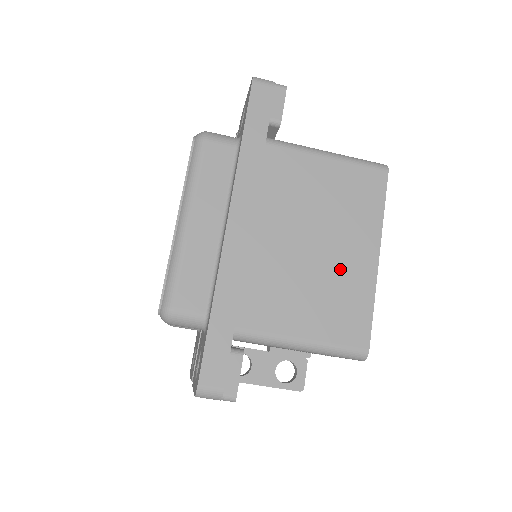
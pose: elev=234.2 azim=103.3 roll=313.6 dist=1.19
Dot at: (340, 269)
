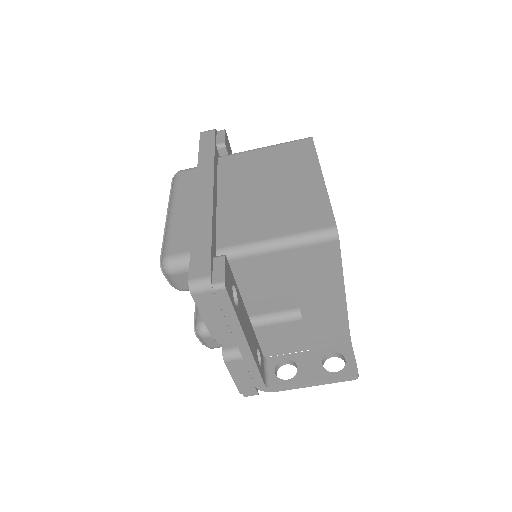
Dot at: (293, 192)
